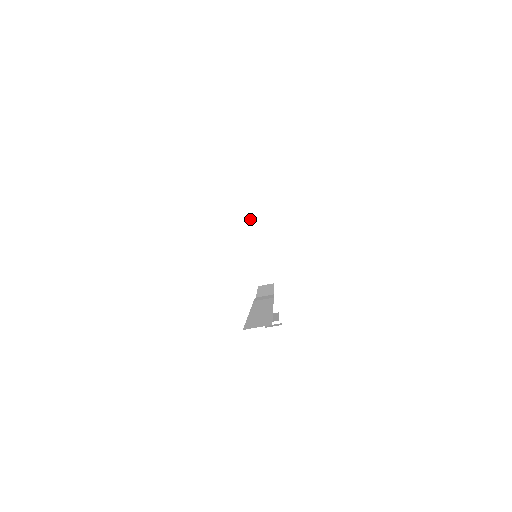
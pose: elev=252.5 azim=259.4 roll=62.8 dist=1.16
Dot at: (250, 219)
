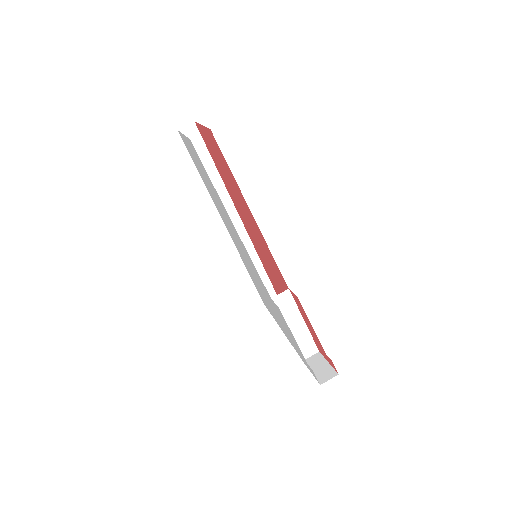
Dot at: occluded
